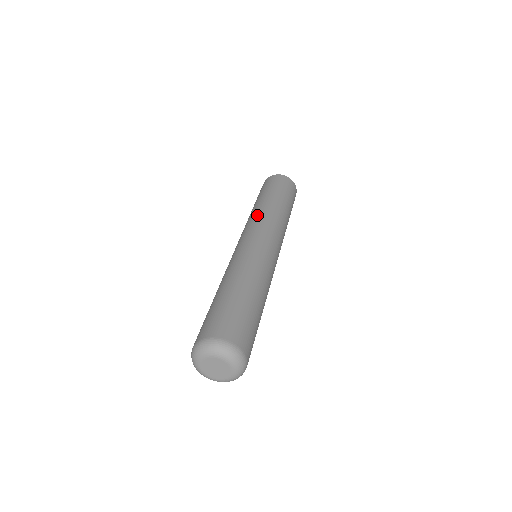
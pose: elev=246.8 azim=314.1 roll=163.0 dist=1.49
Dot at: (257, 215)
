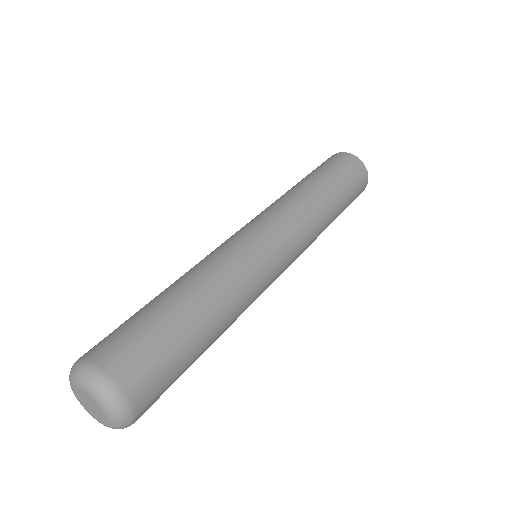
Dot at: (279, 200)
